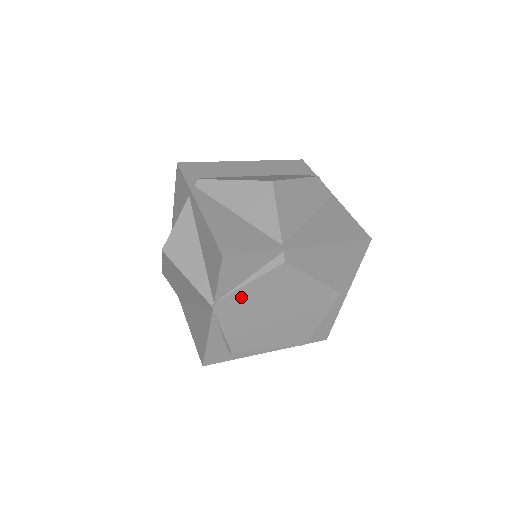
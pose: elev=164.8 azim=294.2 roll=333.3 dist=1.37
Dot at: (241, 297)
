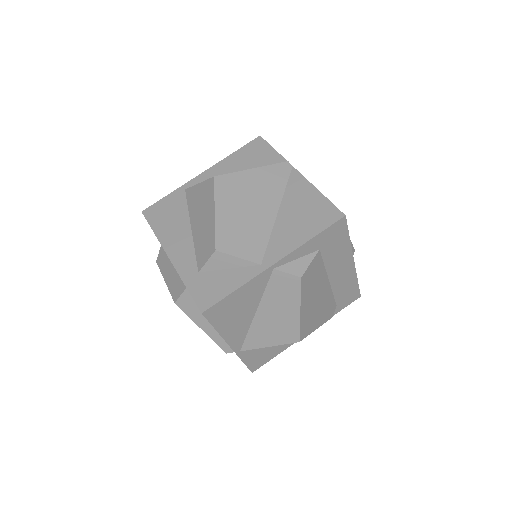
Dot at: occluded
